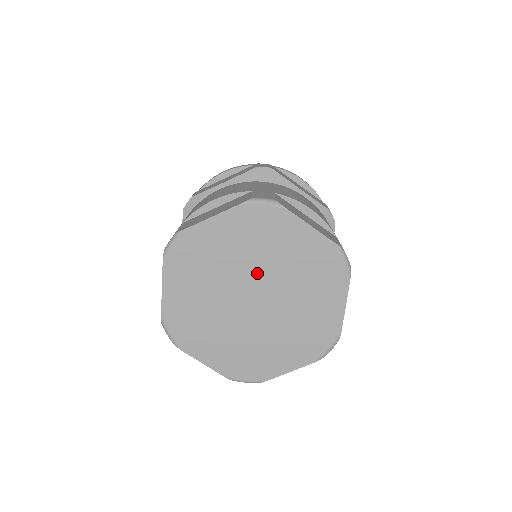
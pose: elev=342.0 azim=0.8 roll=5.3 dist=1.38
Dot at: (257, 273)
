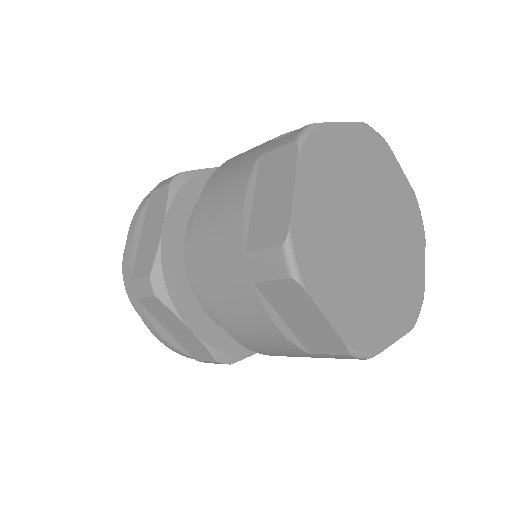
Dot at: (354, 207)
